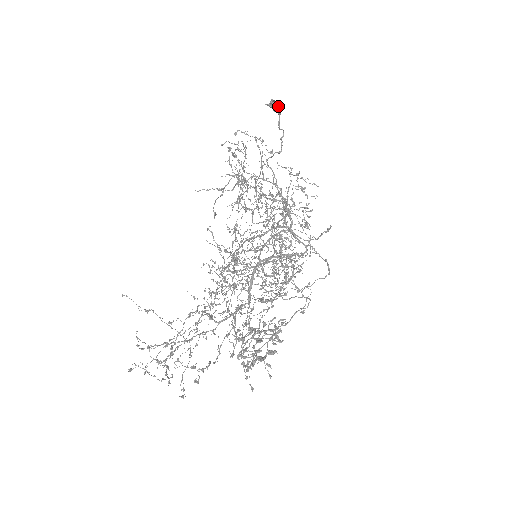
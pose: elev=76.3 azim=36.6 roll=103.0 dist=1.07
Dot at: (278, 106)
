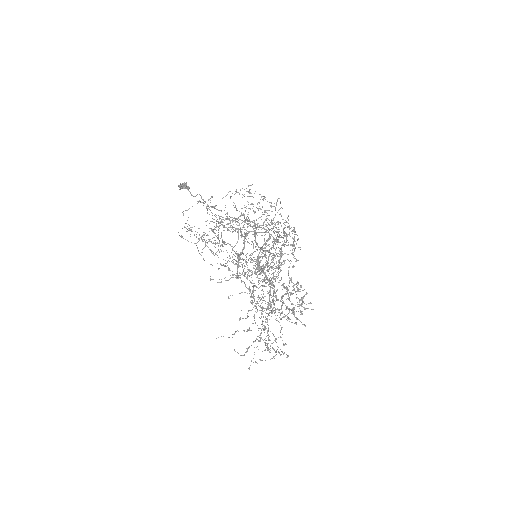
Dot at: (184, 186)
